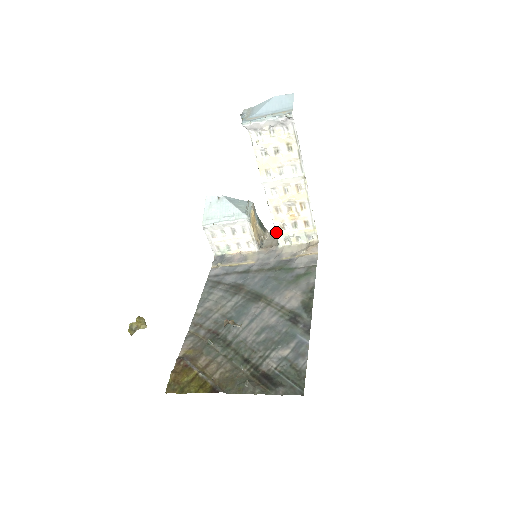
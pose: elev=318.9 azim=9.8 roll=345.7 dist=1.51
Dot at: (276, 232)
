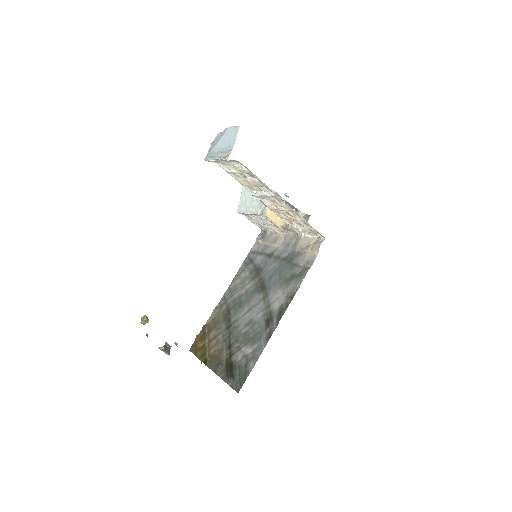
Dot at: occluded
